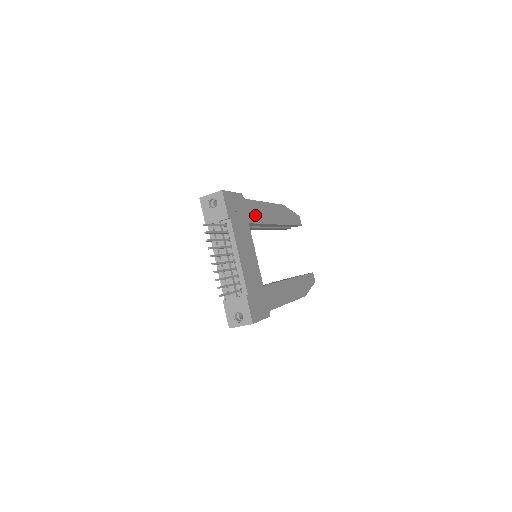
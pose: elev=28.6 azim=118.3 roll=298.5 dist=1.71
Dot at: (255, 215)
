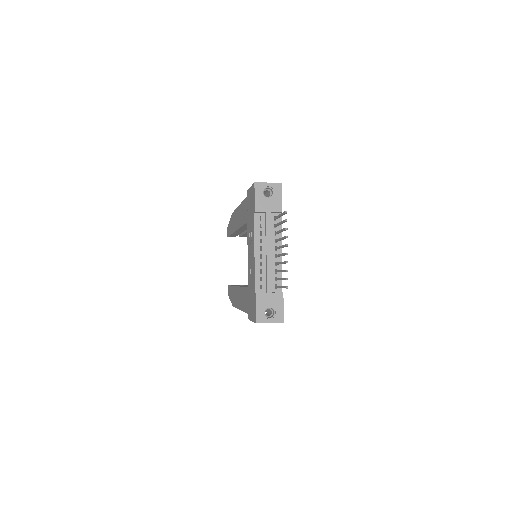
Dot at: occluded
